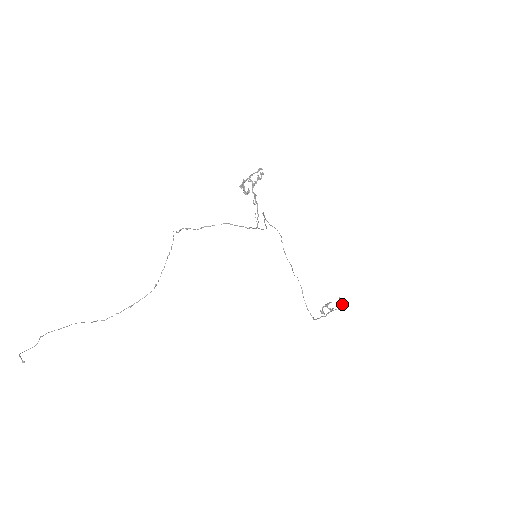
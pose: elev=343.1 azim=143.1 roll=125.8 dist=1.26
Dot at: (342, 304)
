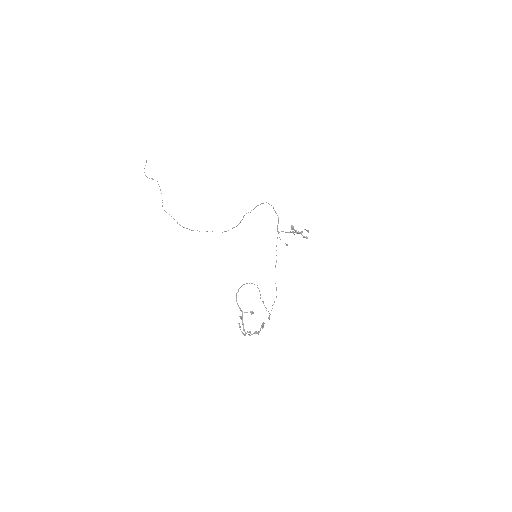
Dot at: occluded
